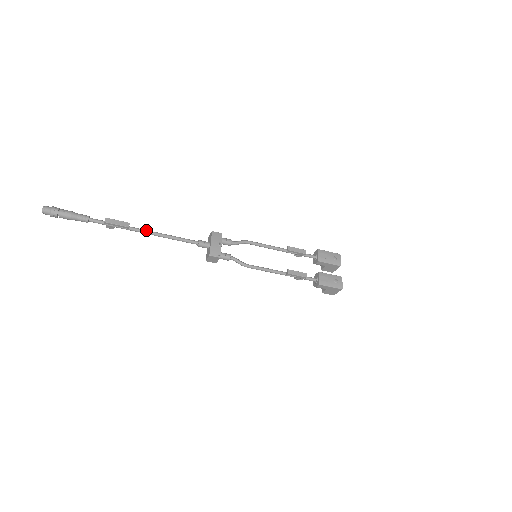
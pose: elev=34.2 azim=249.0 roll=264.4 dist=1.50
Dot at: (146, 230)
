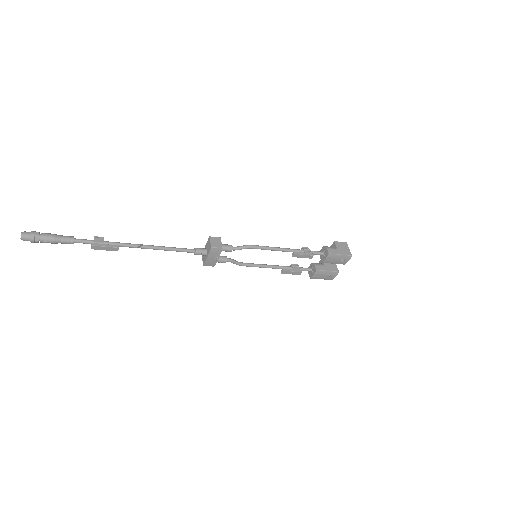
Dot at: (138, 246)
